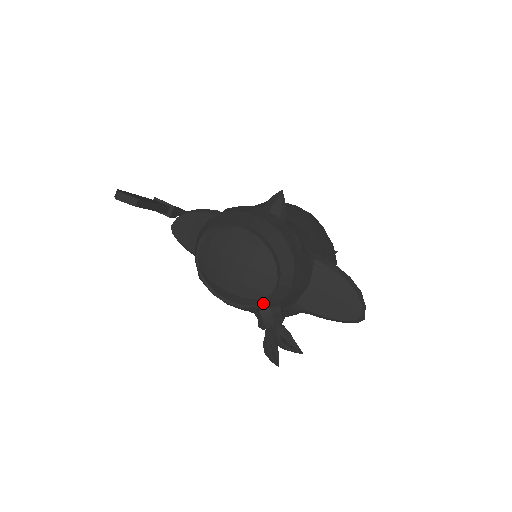
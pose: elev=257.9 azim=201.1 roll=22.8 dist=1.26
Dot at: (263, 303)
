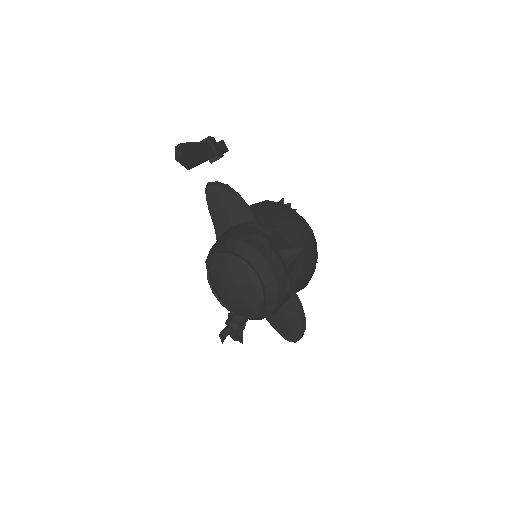
Dot at: (238, 315)
